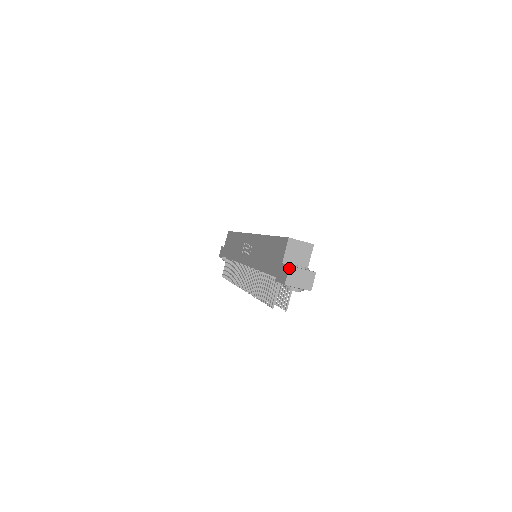
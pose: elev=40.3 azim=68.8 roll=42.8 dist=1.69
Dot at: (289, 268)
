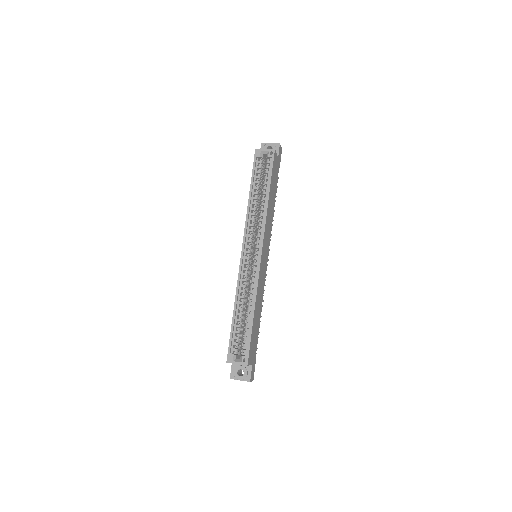
Dot at: occluded
